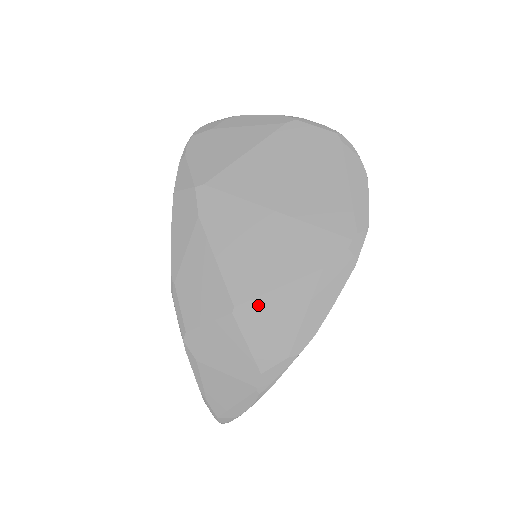
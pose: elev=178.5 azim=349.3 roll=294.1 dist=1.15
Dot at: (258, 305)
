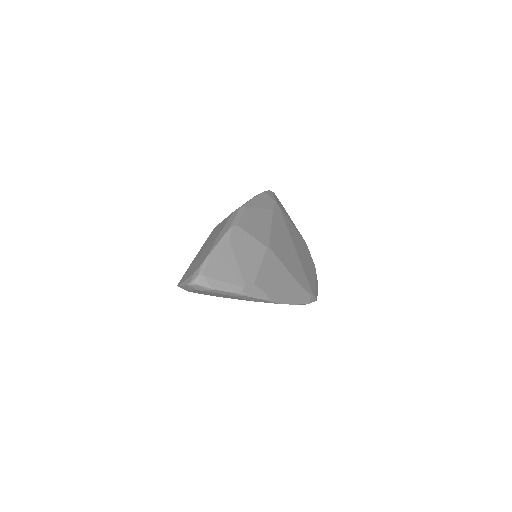
Dot at: (276, 261)
